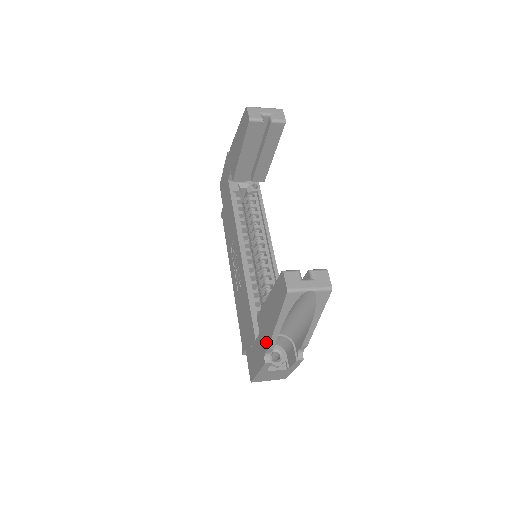
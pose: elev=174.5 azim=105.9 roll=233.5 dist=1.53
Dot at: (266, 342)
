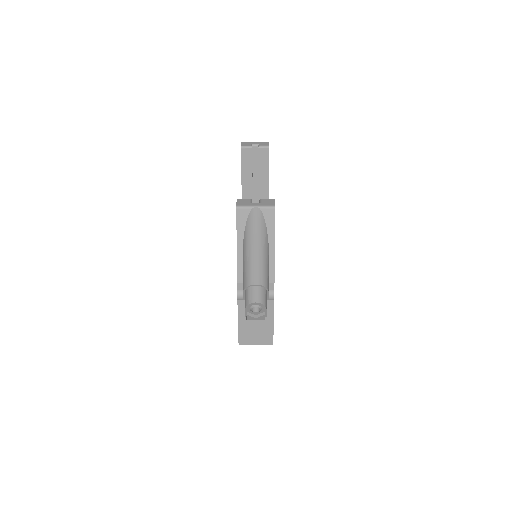
Dot at: occluded
